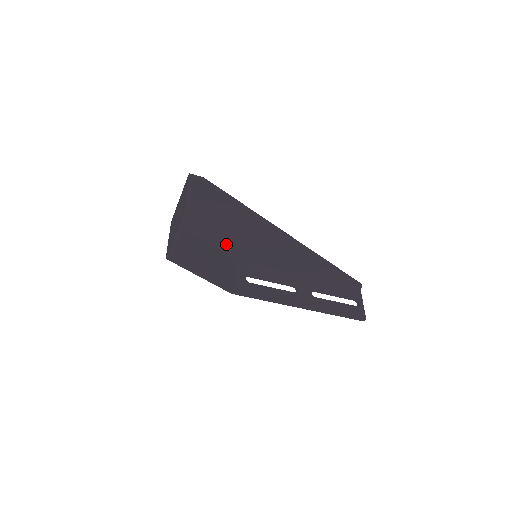
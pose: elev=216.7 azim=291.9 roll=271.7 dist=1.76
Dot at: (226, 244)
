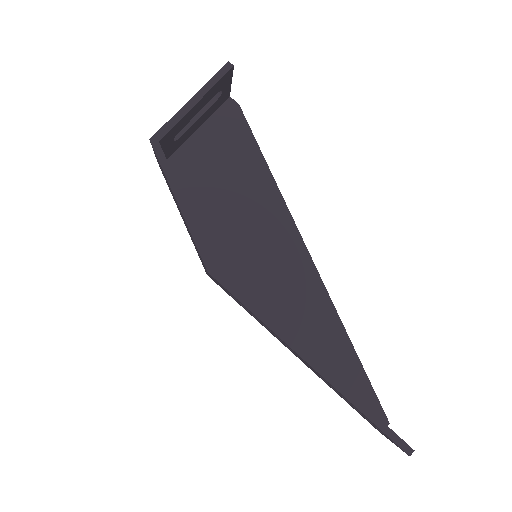
Dot at: (215, 230)
